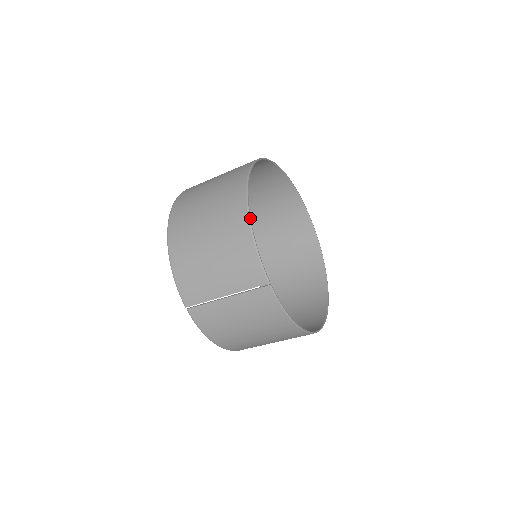
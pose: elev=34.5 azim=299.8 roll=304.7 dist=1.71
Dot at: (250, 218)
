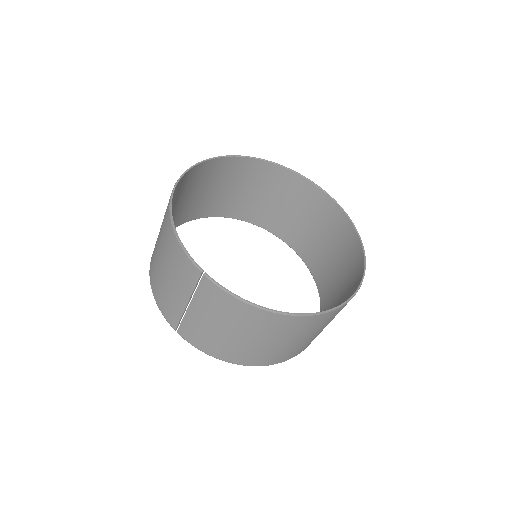
Dot at: (171, 215)
